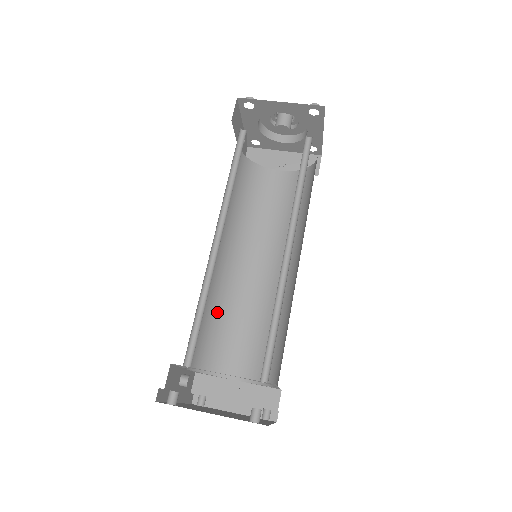
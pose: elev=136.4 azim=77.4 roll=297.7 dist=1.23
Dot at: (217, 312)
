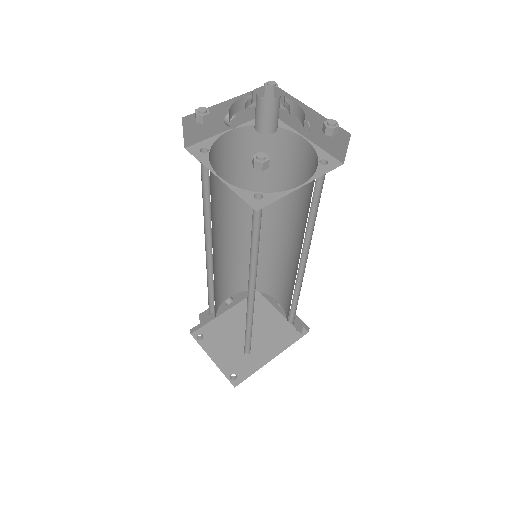
Dot at: occluded
